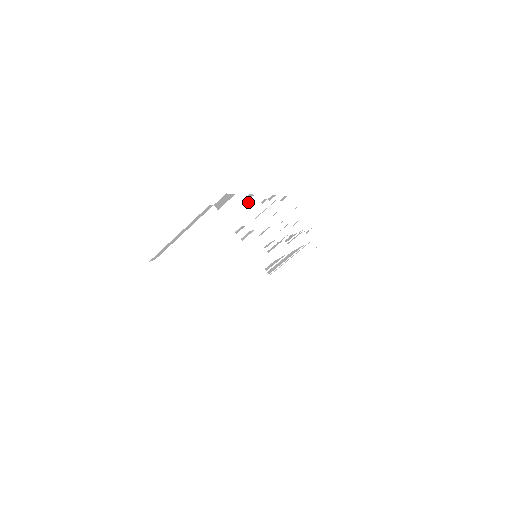
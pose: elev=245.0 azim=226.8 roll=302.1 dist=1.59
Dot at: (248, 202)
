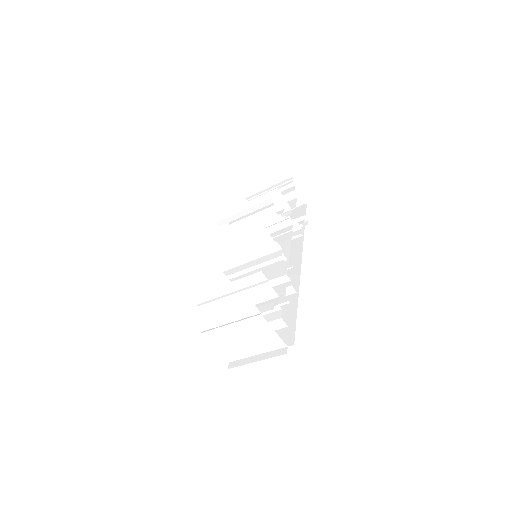
Dot at: (261, 237)
